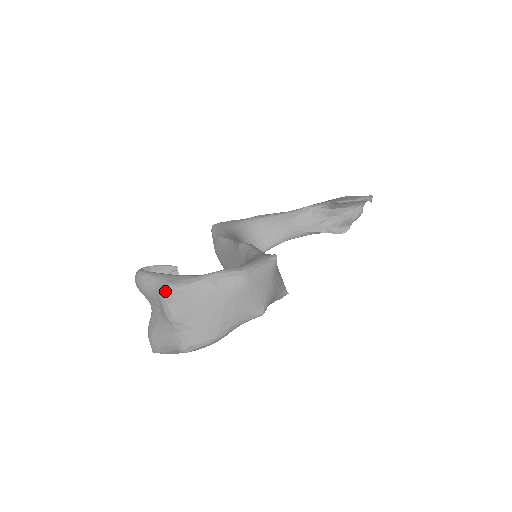
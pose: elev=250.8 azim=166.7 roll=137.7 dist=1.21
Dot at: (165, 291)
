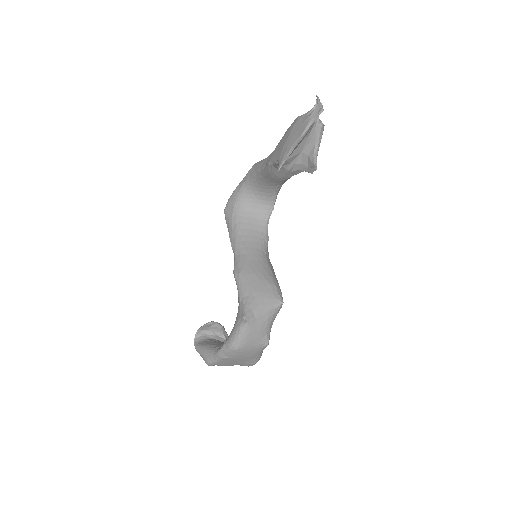
Dot at: (208, 365)
